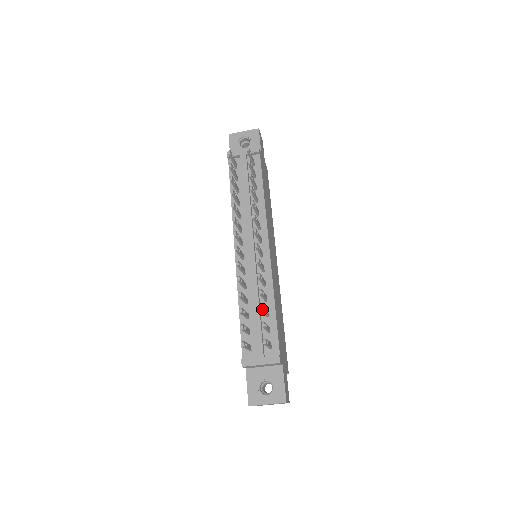
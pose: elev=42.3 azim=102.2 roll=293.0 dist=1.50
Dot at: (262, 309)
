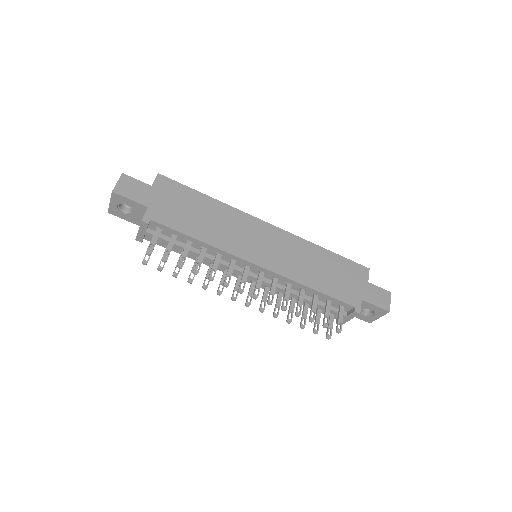
Dot at: occluded
